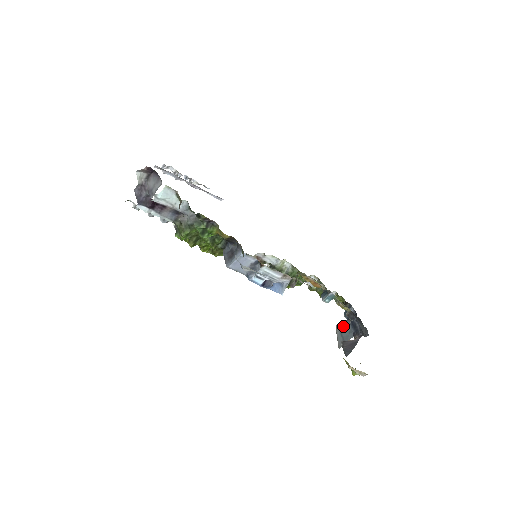
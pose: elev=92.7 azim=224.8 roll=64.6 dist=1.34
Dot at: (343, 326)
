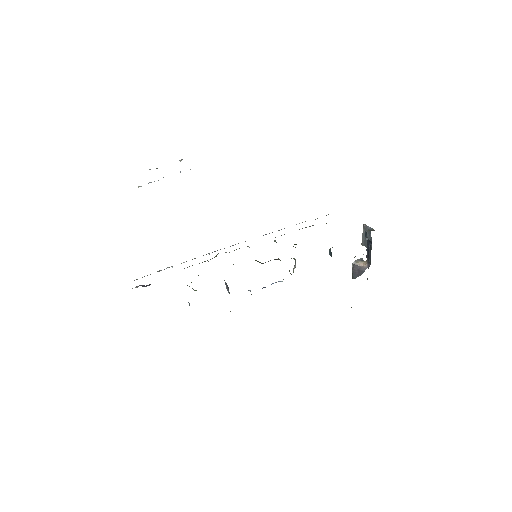
Dot at: (367, 232)
